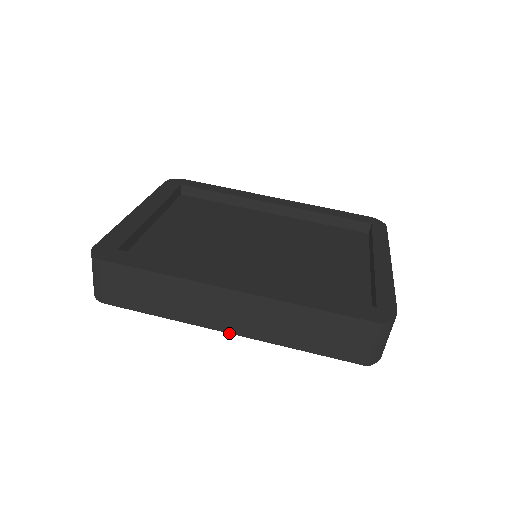
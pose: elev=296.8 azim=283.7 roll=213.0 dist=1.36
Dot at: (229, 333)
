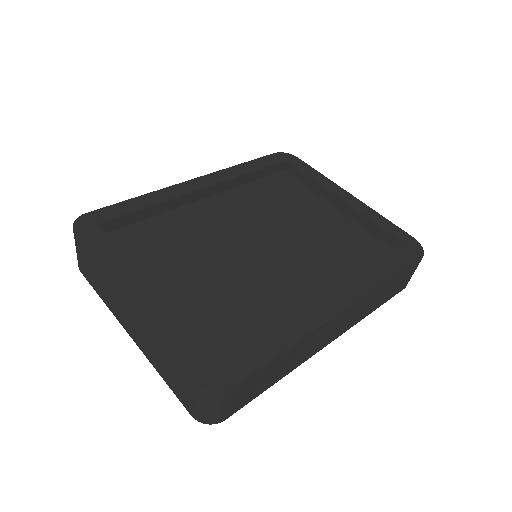
Dot at: (329, 343)
